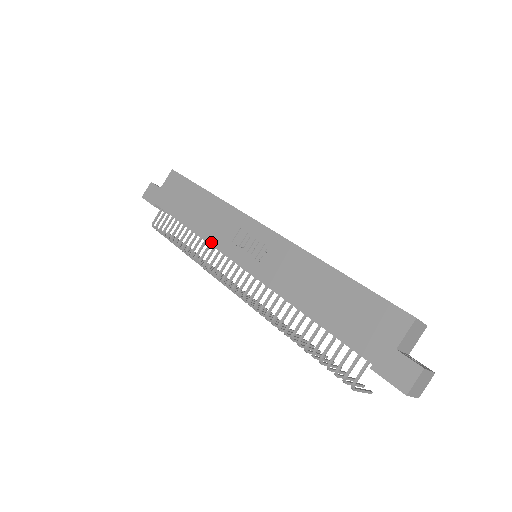
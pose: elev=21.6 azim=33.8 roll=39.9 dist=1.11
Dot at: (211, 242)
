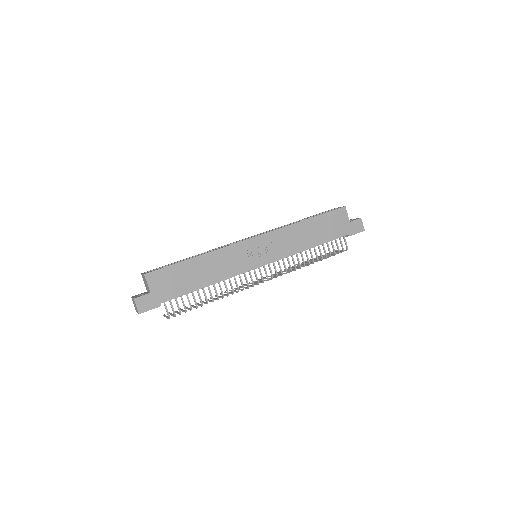
Dot at: (234, 275)
